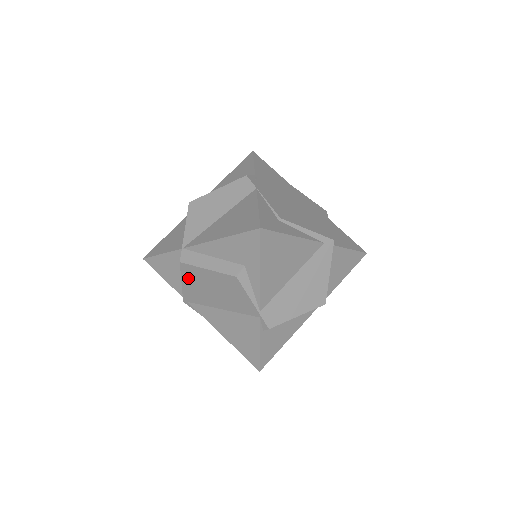
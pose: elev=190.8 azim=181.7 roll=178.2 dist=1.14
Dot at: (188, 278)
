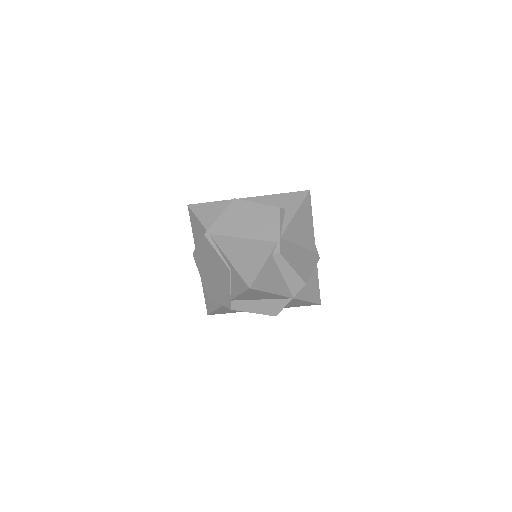
Dot at: (231, 211)
